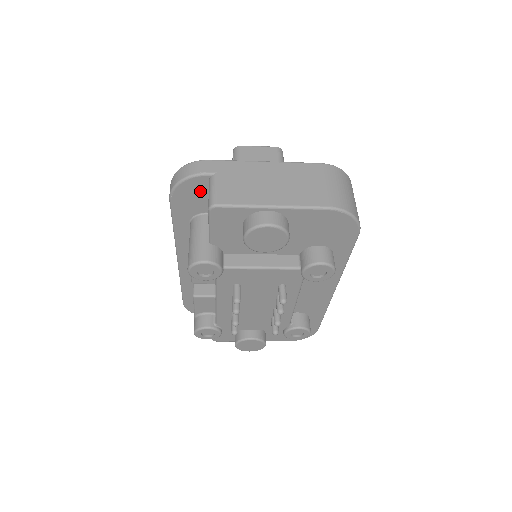
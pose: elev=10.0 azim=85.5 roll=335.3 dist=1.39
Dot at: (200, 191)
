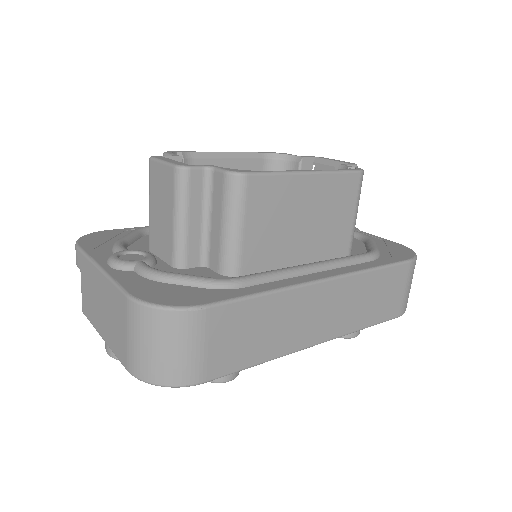
Dot at: occluded
